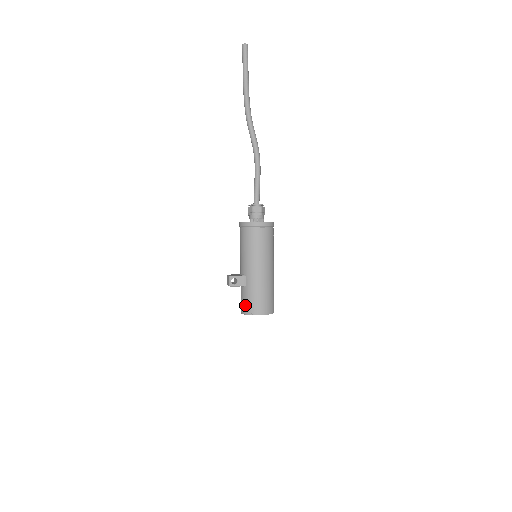
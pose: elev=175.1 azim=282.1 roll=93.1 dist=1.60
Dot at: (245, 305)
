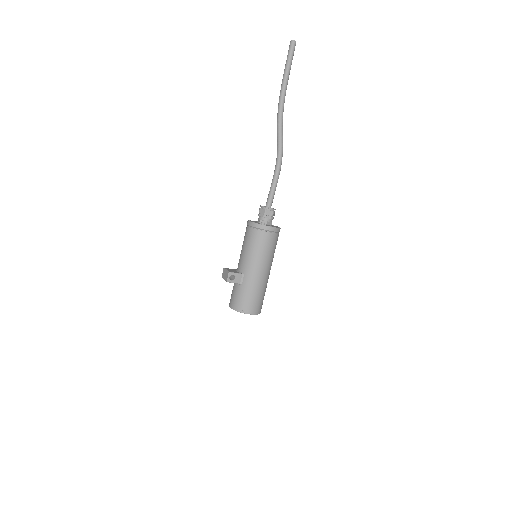
Dot at: (237, 302)
